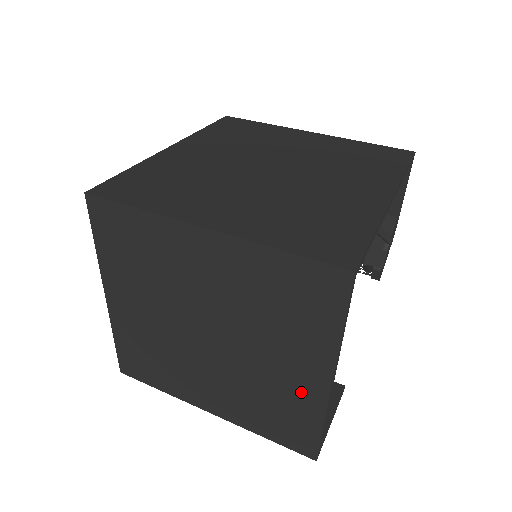
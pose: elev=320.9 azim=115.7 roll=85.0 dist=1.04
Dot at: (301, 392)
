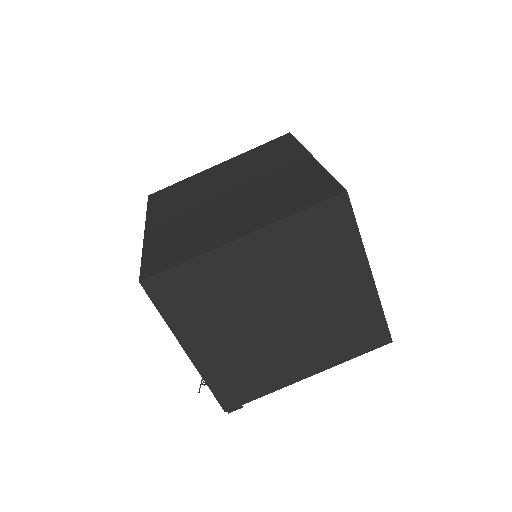
Dot at: (358, 299)
